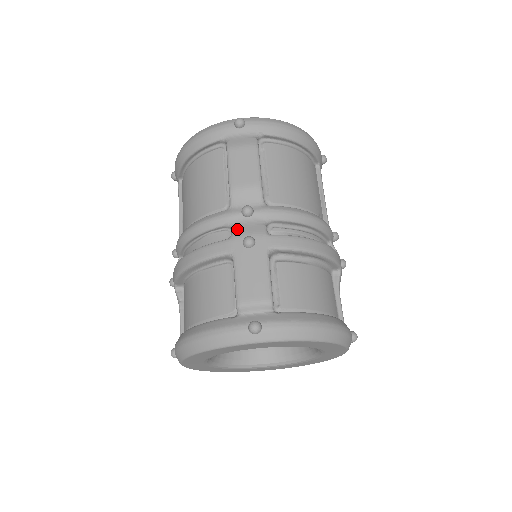
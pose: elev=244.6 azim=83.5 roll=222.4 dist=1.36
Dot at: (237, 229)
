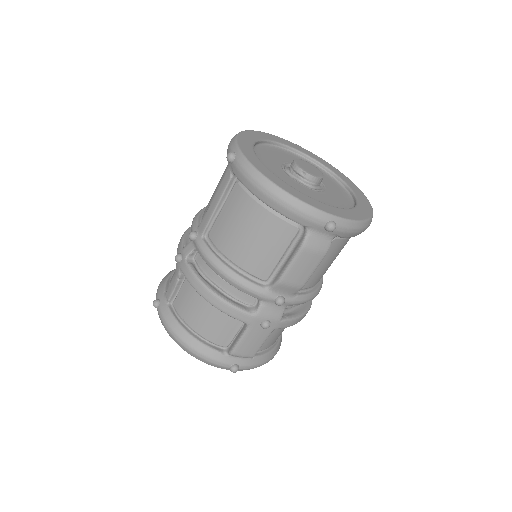
Dot at: (263, 310)
